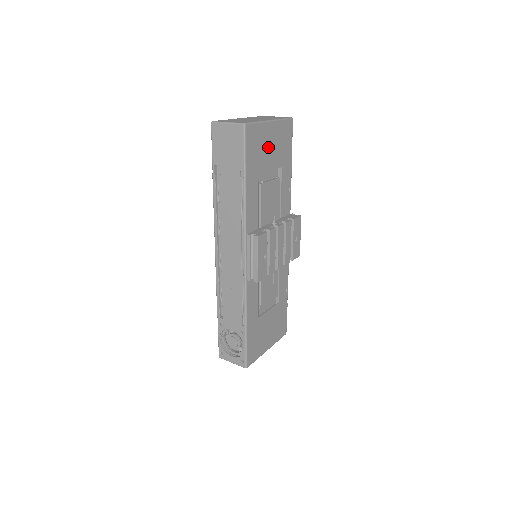
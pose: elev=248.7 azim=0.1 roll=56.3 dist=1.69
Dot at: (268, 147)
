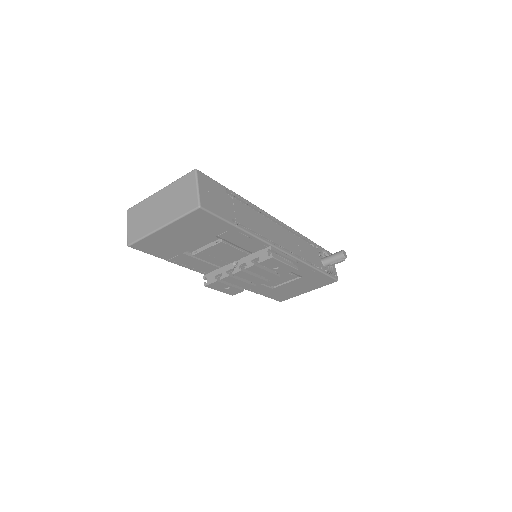
Dot at: (178, 238)
